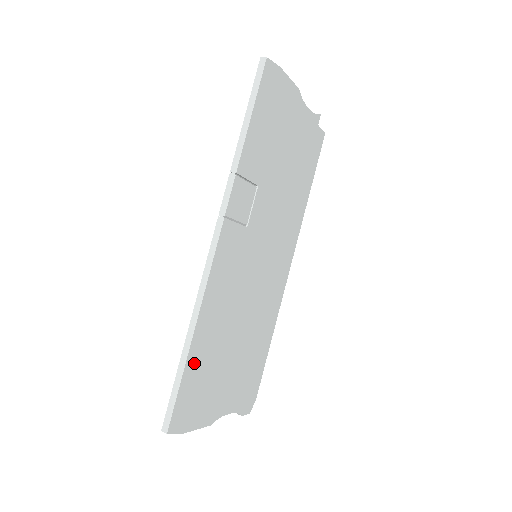
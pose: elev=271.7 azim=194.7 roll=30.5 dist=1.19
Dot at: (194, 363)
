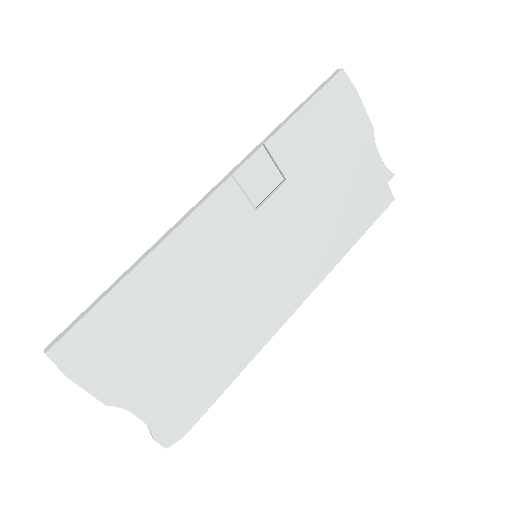
Dot at: (122, 301)
